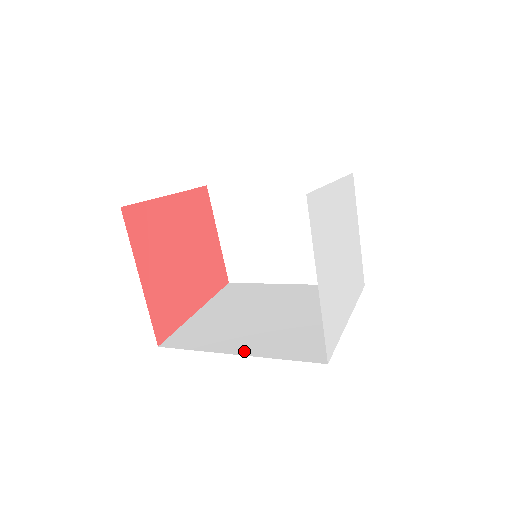
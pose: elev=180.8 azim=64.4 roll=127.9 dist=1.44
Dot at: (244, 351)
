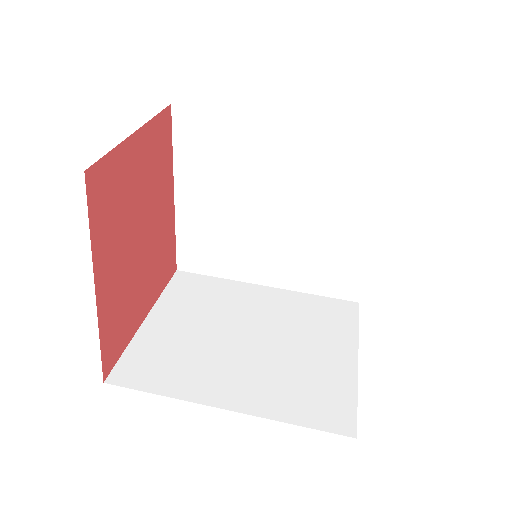
Dot at: (272, 282)
